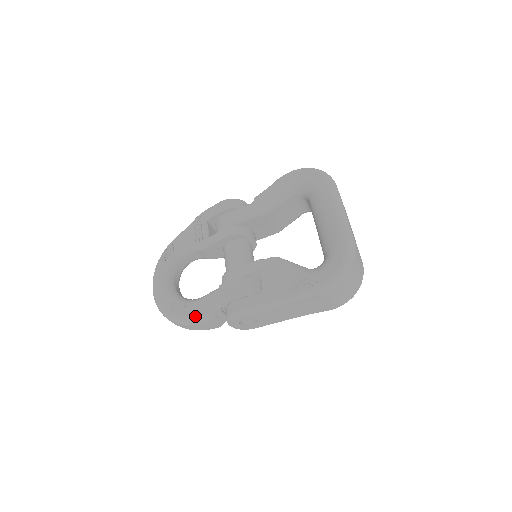
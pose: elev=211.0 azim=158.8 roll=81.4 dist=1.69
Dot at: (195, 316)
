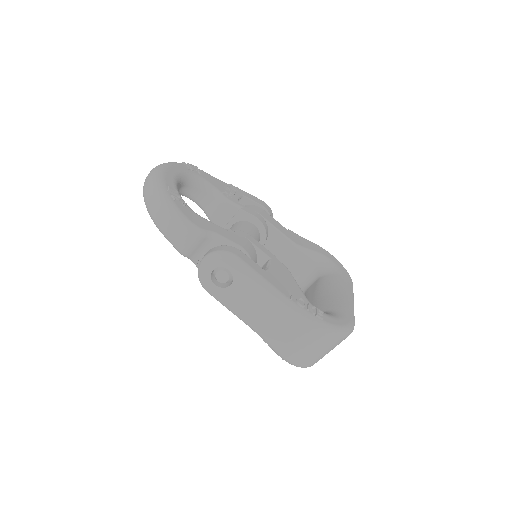
Dot at: (189, 218)
